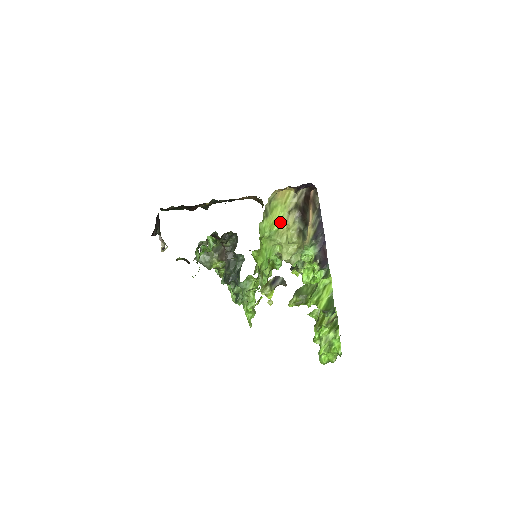
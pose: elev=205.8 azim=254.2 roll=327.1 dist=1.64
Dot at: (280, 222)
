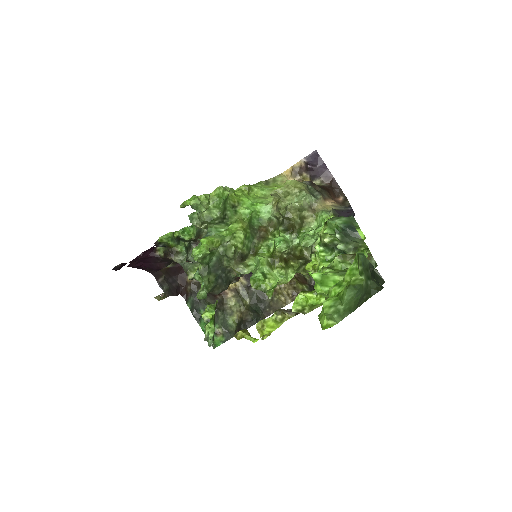
Dot at: occluded
